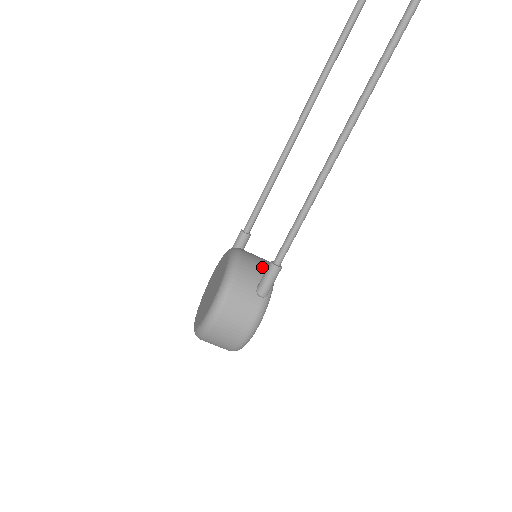
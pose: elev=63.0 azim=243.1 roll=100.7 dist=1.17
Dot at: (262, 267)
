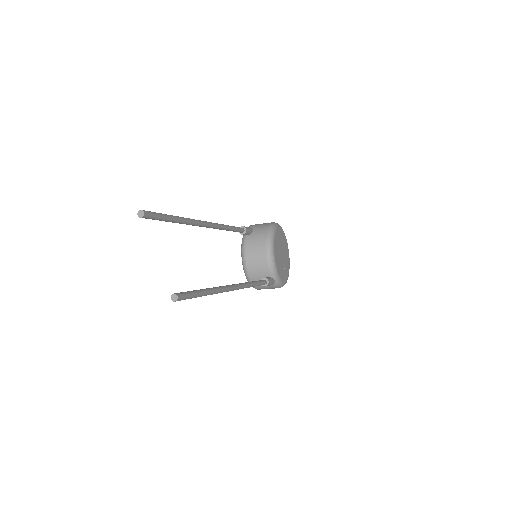
Dot at: (262, 267)
